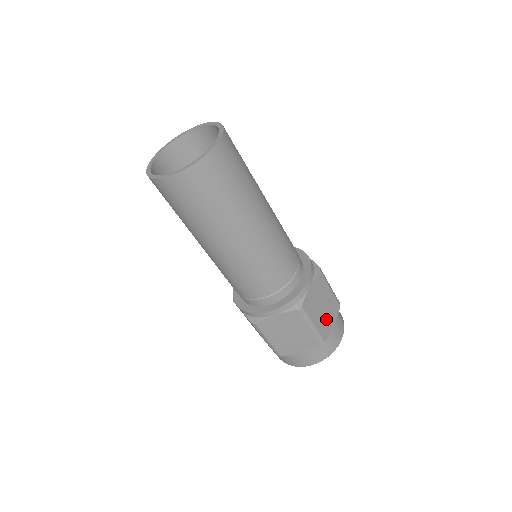
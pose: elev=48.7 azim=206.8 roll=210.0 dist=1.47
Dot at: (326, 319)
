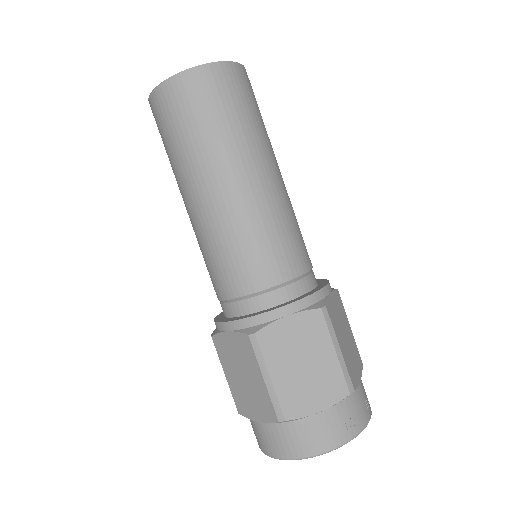
Dot at: (304, 389)
